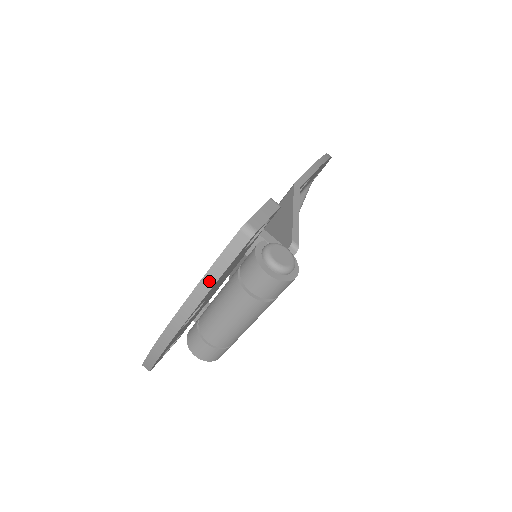
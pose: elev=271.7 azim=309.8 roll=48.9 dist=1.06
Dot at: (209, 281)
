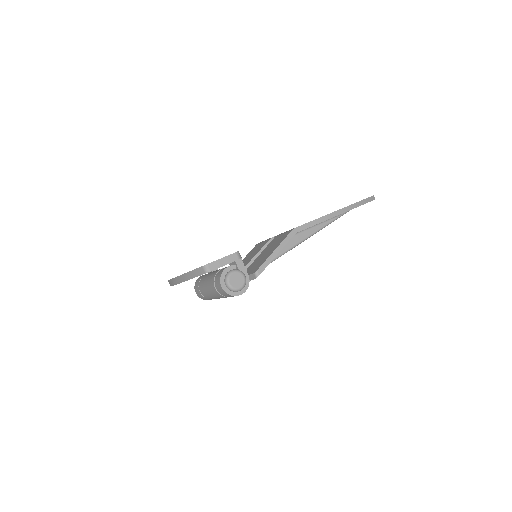
Dot at: (186, 277)
